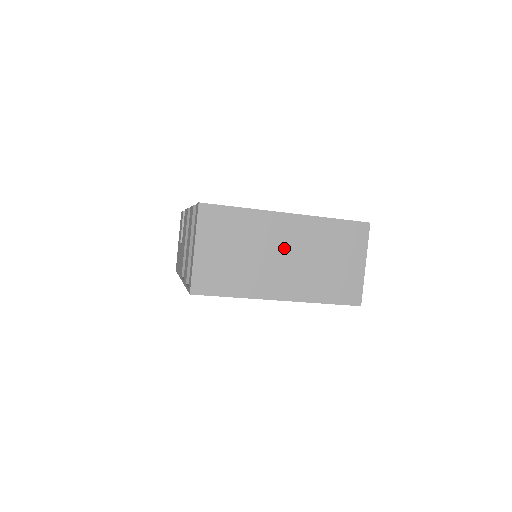
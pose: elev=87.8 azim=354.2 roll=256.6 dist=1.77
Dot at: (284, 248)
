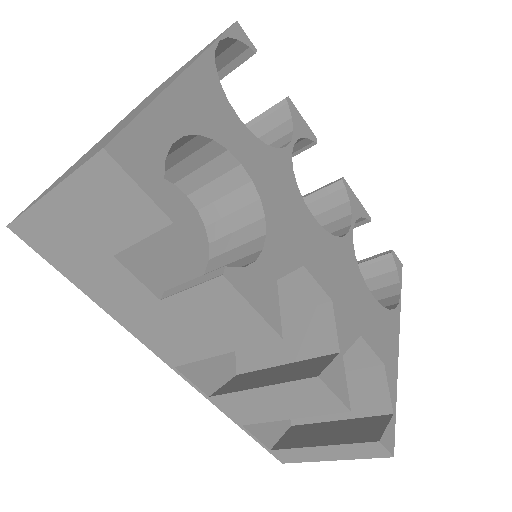
Dot at: occluded
